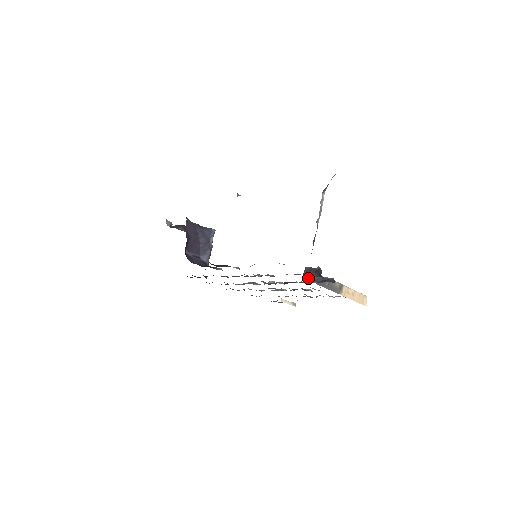
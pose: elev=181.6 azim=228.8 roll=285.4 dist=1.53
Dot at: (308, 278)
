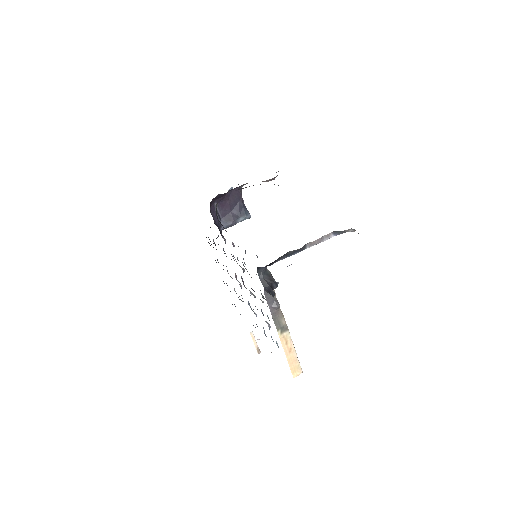
Dot at: (261, 277)
